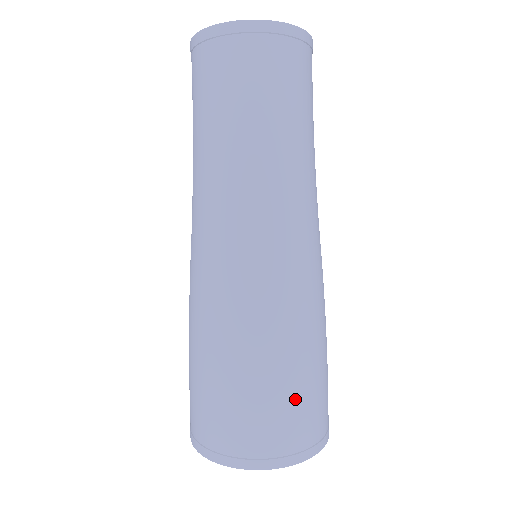
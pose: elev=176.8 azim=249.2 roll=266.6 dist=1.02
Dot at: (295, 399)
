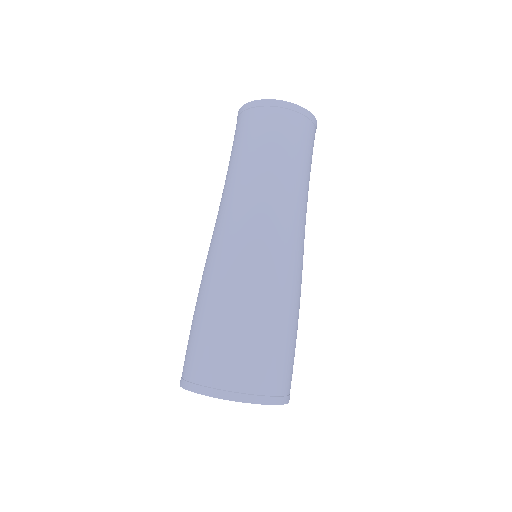
Dot at: (273, 352)
